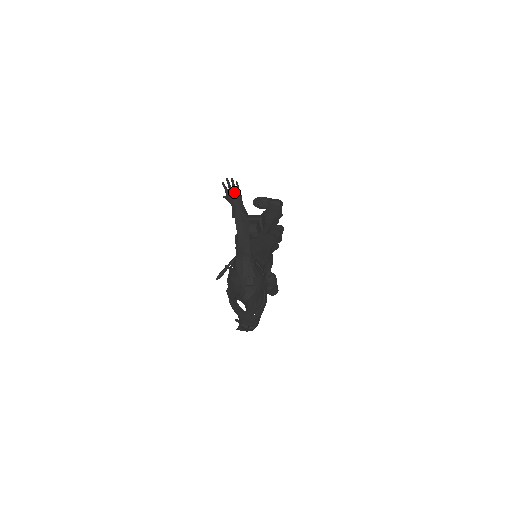
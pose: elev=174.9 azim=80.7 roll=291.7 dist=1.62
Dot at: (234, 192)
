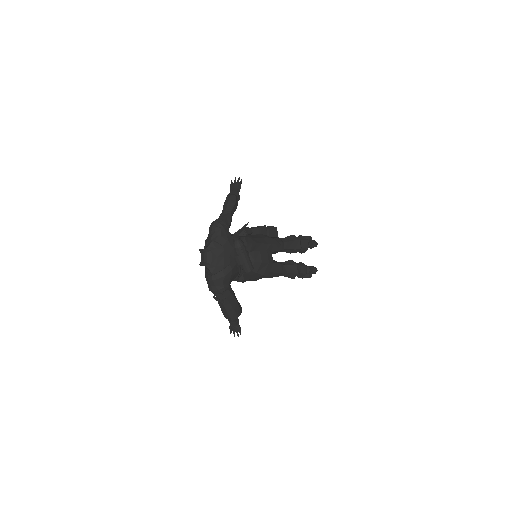
Dot at: (235, 184)
